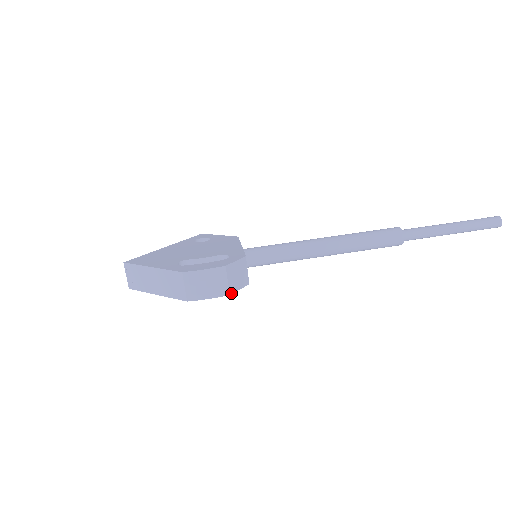
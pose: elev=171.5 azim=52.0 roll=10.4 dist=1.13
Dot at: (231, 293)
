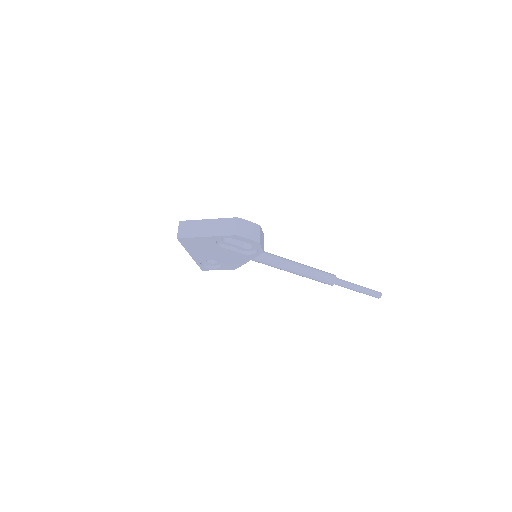
Dot at: (260, 244)
